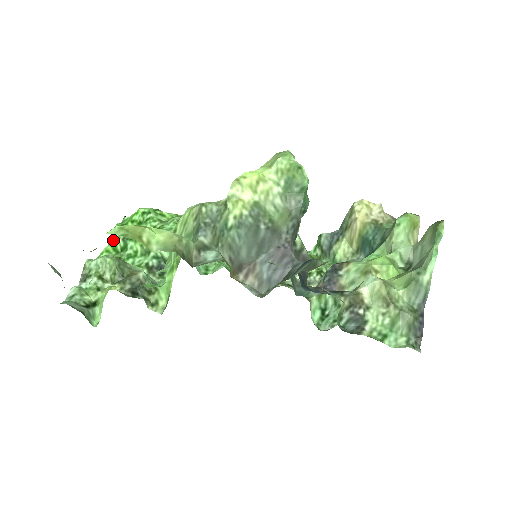
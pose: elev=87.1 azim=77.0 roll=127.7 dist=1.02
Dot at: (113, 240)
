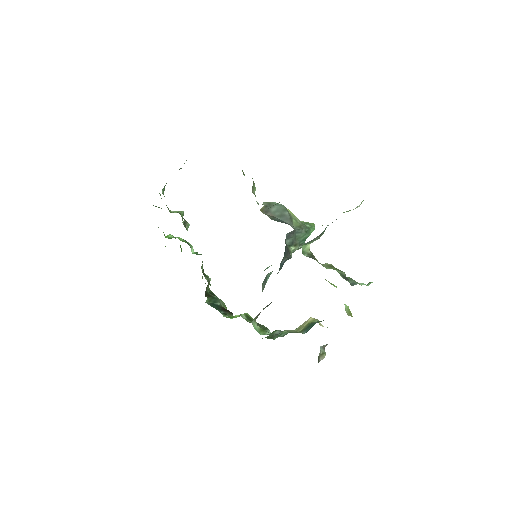
Dot at: (169, 235)
